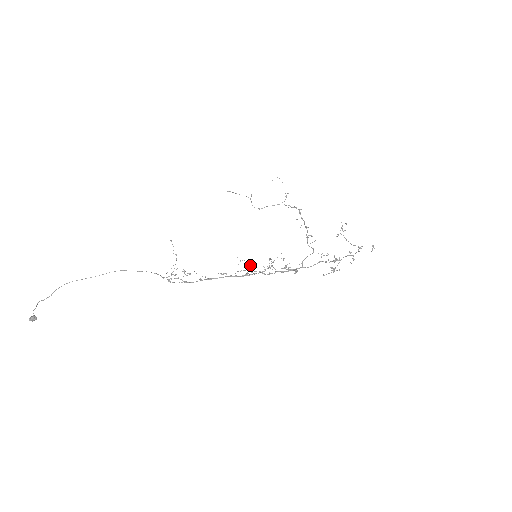
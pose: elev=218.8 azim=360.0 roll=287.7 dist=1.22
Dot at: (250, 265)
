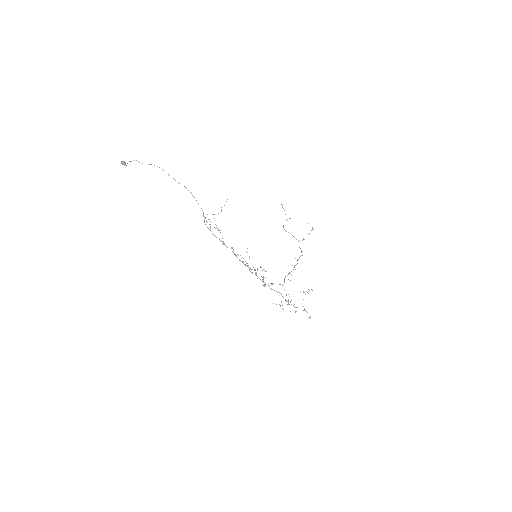
Dot at: occluded
